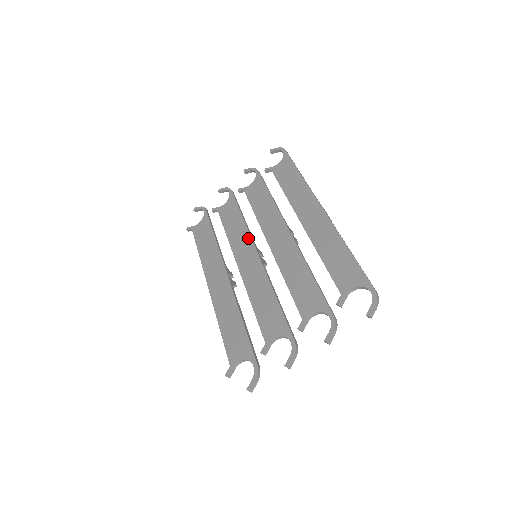
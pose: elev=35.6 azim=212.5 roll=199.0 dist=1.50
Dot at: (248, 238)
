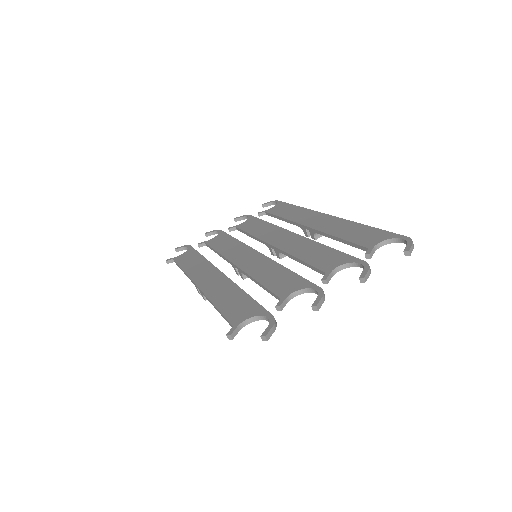
Dot at: (245, 247)
